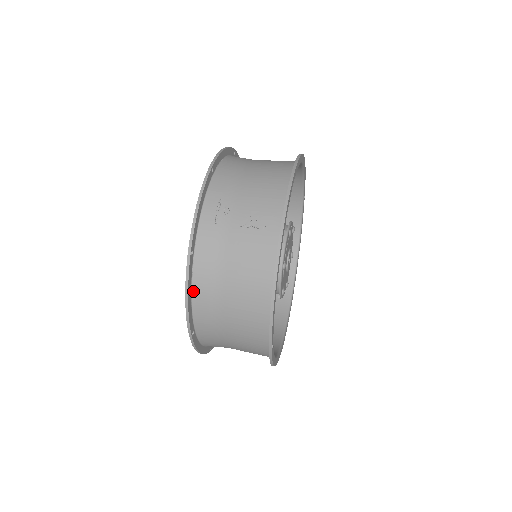
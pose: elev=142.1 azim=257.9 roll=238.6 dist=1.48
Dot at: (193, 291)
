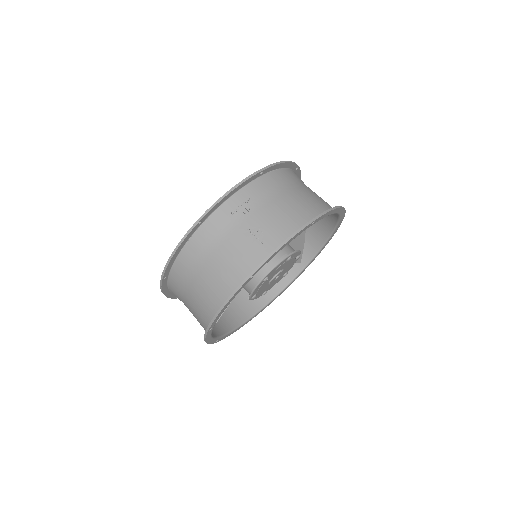
Dot at: (183, 249)
